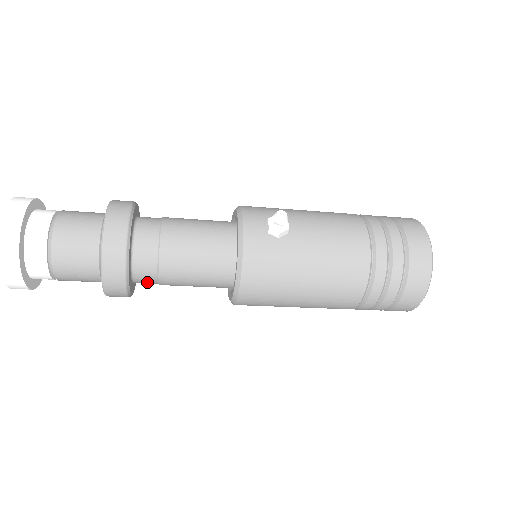
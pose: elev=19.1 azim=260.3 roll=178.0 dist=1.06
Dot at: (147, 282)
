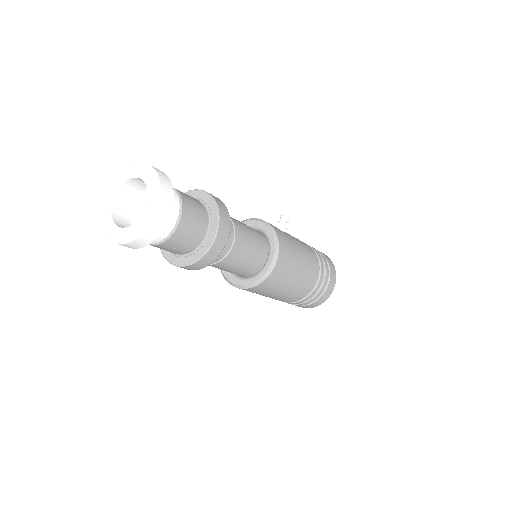
Dot at: occluded
